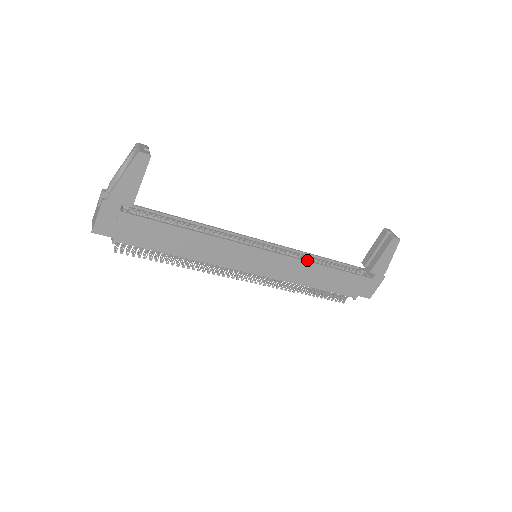
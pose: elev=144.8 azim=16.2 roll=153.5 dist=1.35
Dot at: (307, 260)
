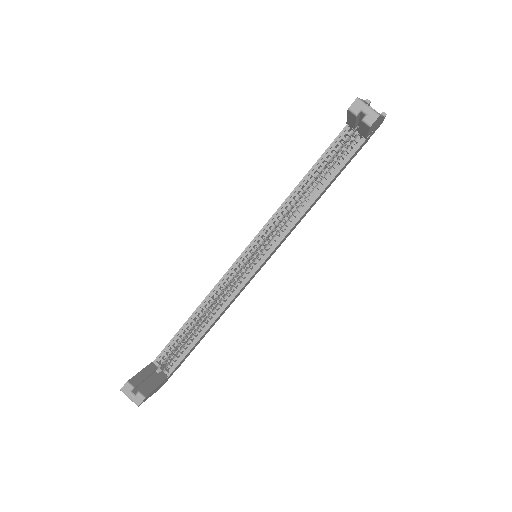
Dot at: (298, 217)
